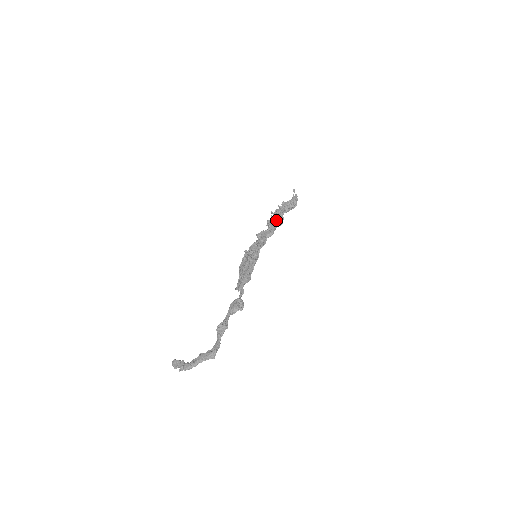
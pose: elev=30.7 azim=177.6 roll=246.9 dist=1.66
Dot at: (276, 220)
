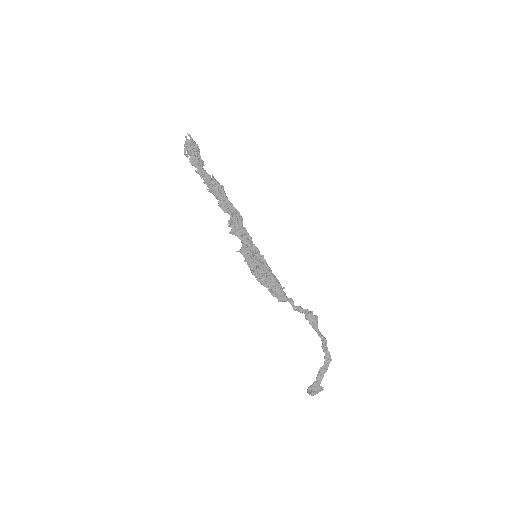
Dot at: (227, 199)
